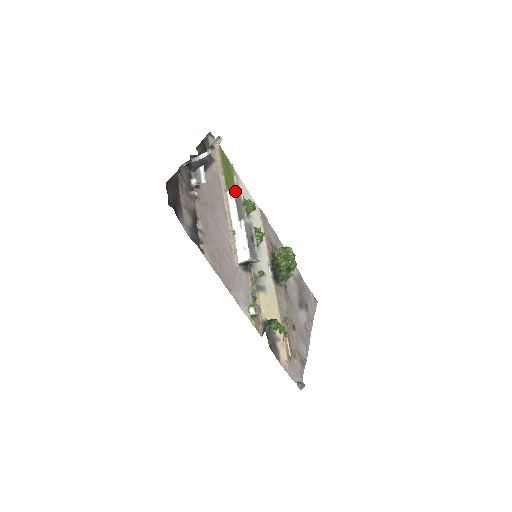
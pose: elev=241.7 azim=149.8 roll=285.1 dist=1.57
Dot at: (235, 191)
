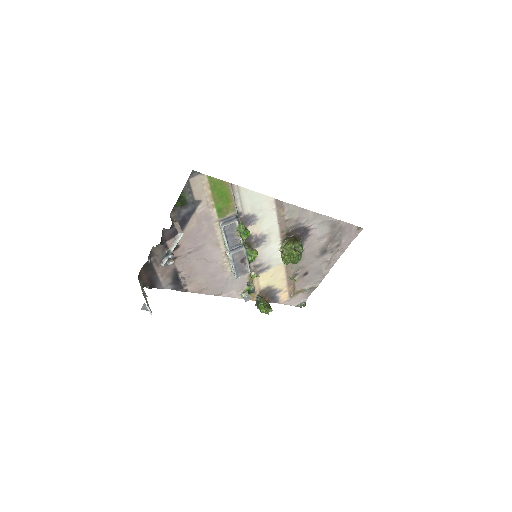
Dot at: (225, 226)
